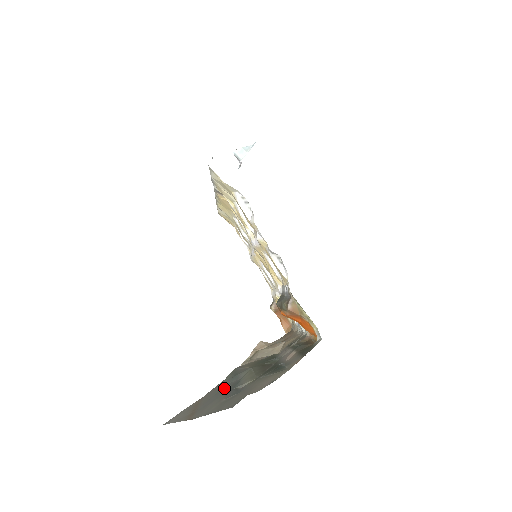
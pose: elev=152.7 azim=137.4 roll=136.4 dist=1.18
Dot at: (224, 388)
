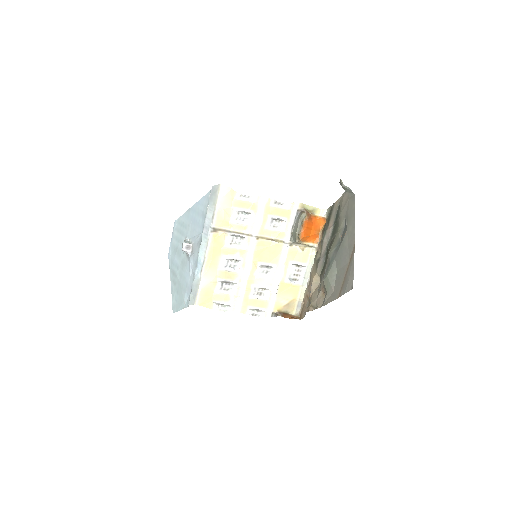
Dot at: (338, 256)
